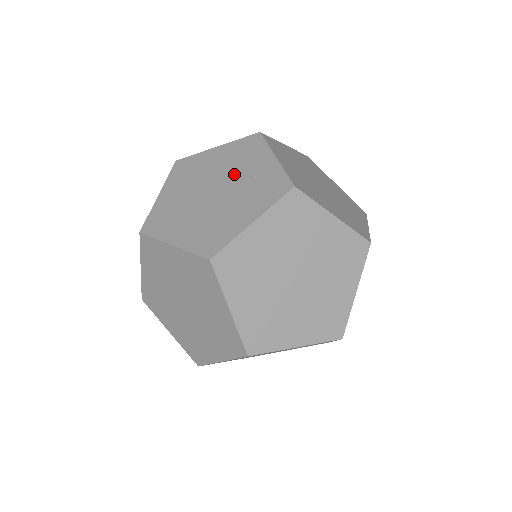
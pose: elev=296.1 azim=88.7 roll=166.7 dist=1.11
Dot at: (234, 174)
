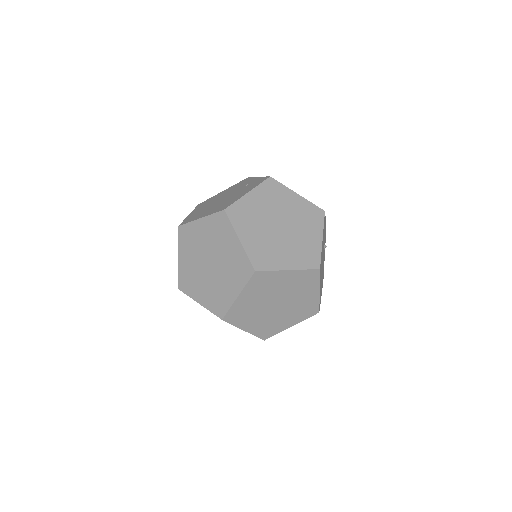
Dot at: (235, 190)
